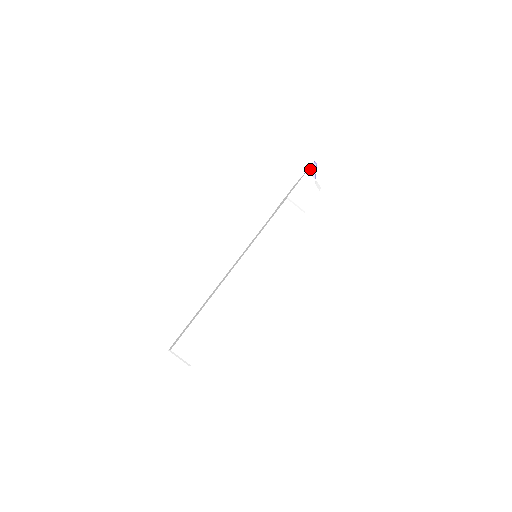
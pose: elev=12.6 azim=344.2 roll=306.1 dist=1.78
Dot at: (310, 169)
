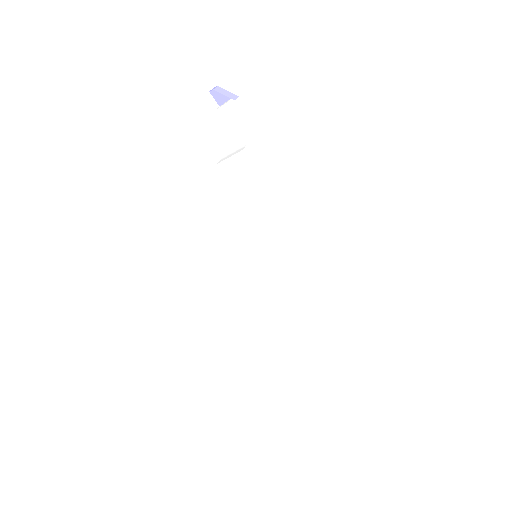
Dot at: (217, 101)
